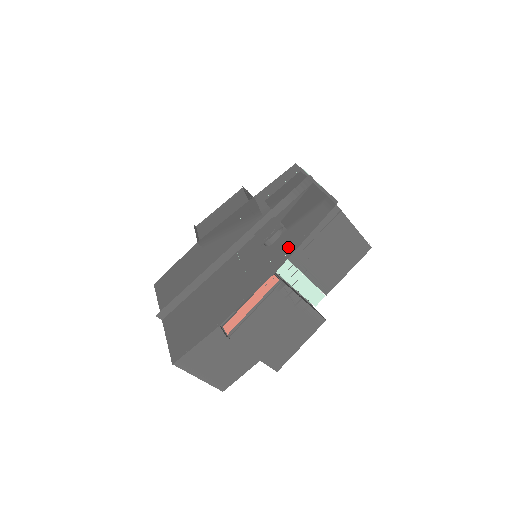
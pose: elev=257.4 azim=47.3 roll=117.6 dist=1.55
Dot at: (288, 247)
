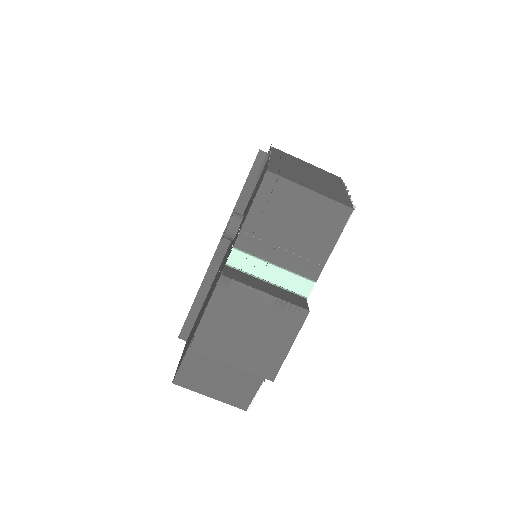
Dot at: (236, 236)
